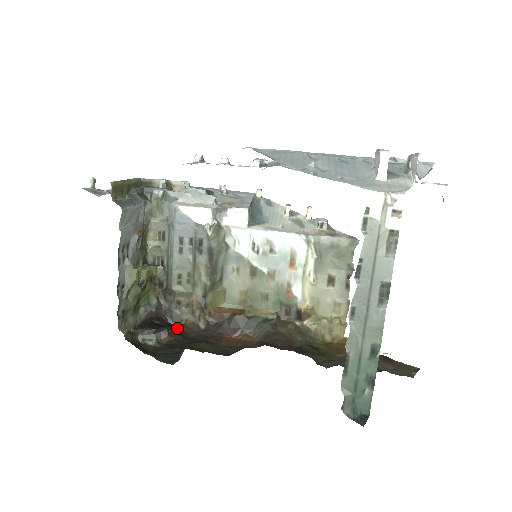
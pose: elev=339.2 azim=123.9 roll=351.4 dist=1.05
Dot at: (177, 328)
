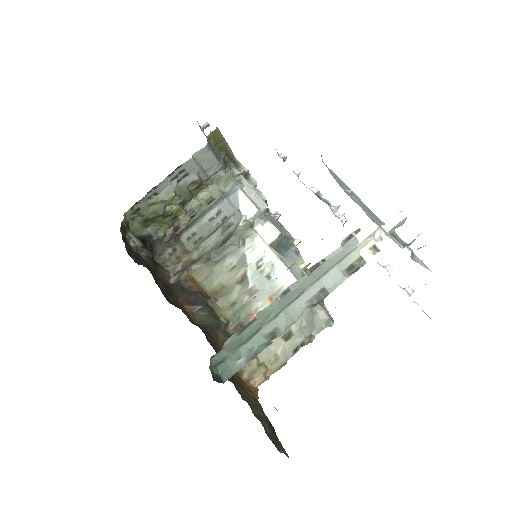
Dot at: (156, 262)
